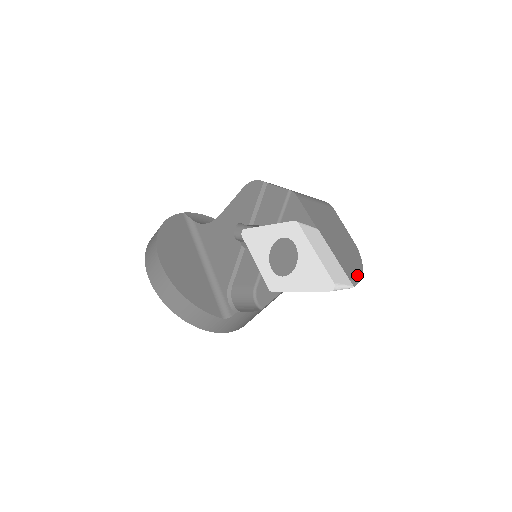
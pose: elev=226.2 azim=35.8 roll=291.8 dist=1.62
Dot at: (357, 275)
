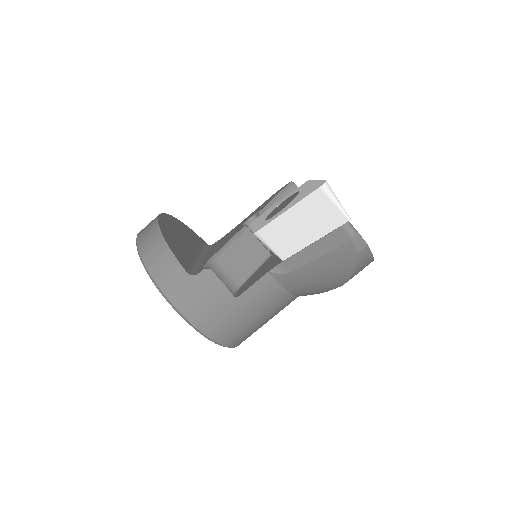
Dot at: occluded
